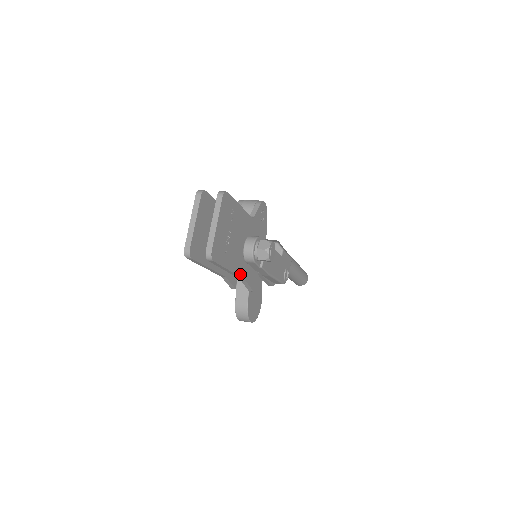
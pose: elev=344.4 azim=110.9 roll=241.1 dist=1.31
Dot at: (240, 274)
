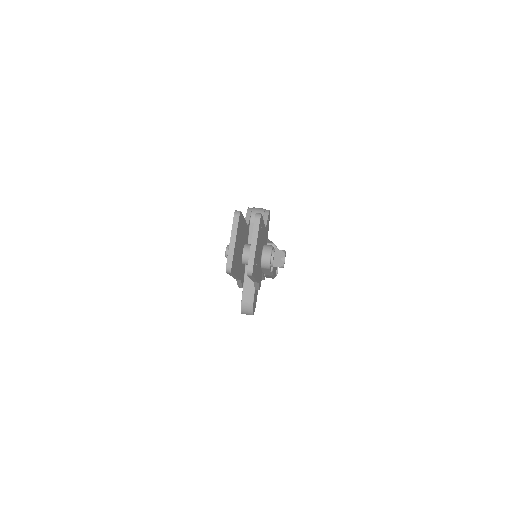
Dot at: (257, 279)
